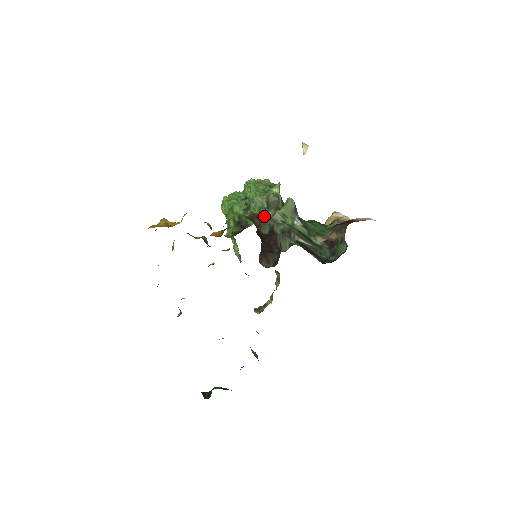
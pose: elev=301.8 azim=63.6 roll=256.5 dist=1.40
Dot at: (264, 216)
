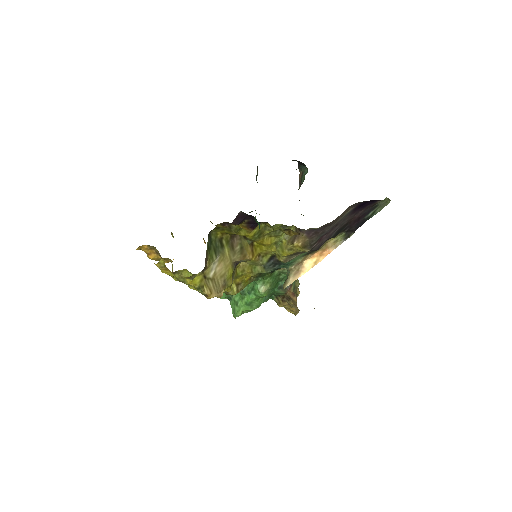
Dot at: occluded
